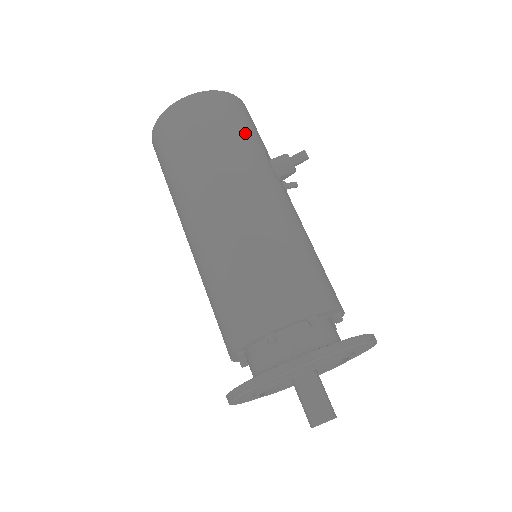
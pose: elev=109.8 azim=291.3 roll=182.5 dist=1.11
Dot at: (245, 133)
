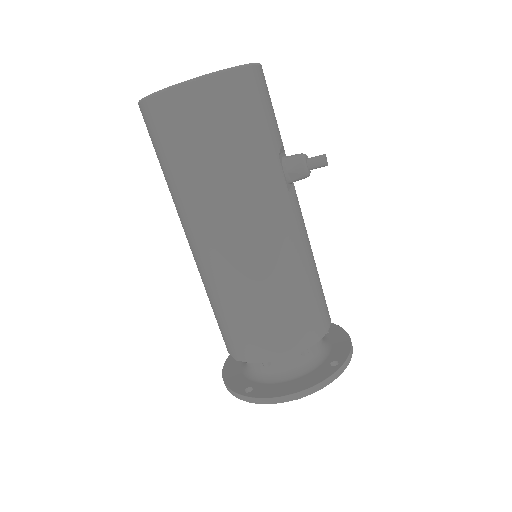
Dot at: (259, 139)
